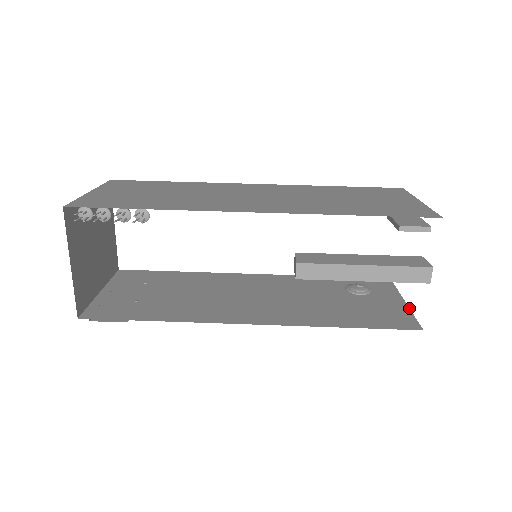
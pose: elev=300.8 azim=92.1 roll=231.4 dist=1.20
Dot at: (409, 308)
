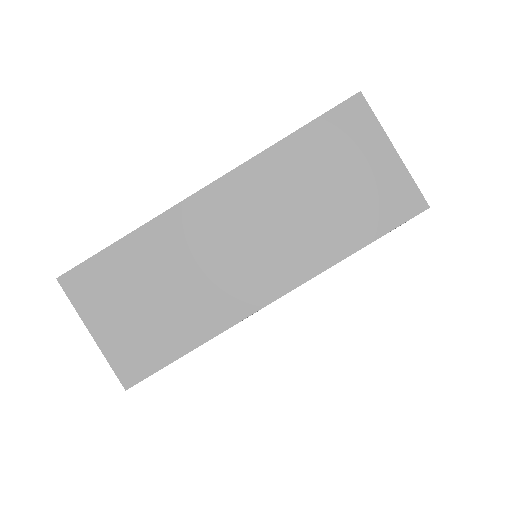
Dot at: occluded
